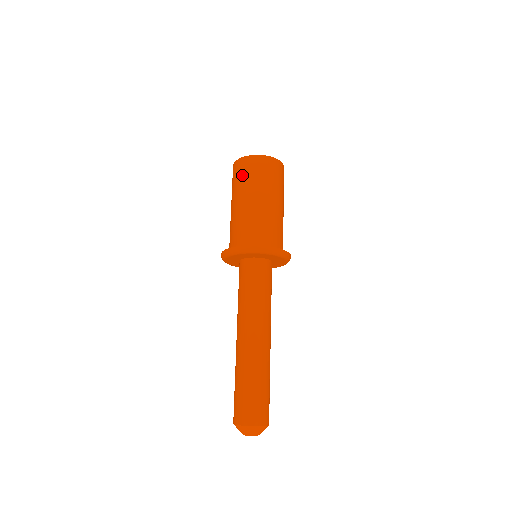
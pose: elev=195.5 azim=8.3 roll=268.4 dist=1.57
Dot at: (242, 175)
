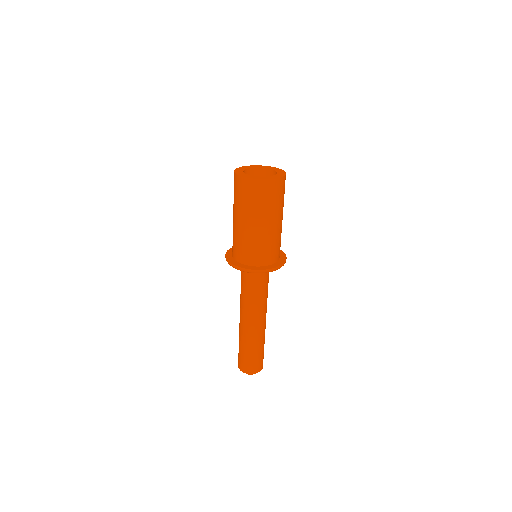
Dot at: (268, 199)
